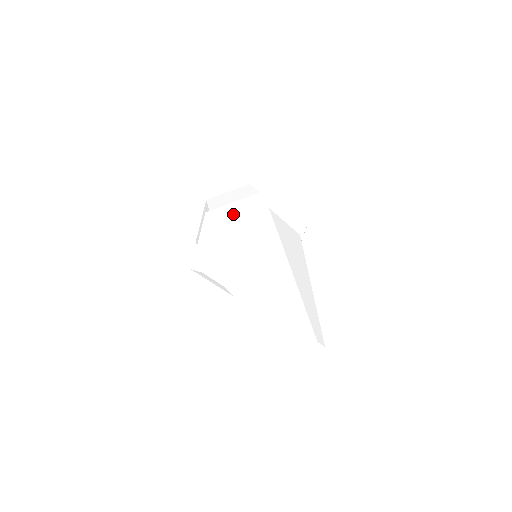
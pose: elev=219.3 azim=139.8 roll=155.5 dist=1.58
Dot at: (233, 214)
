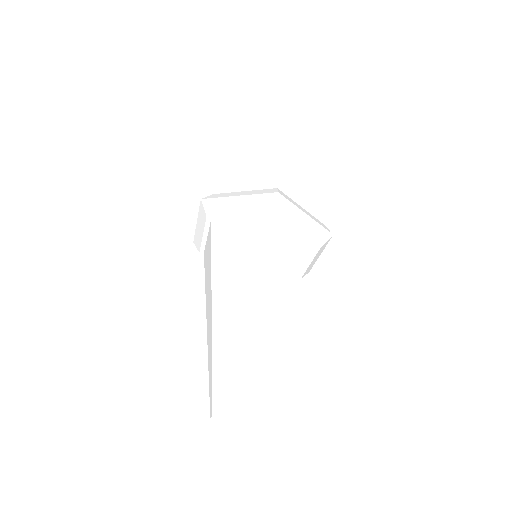
Dot at: (228, 211)
